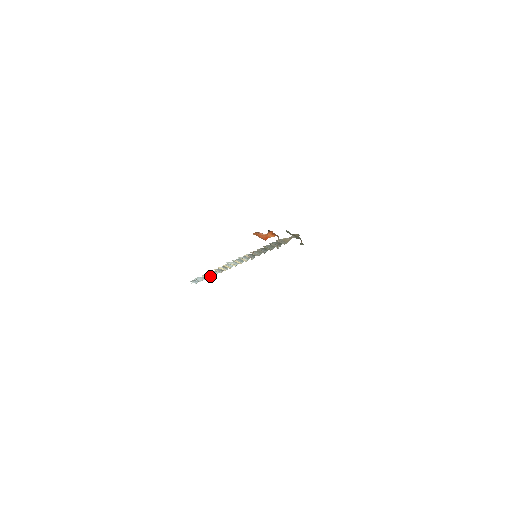
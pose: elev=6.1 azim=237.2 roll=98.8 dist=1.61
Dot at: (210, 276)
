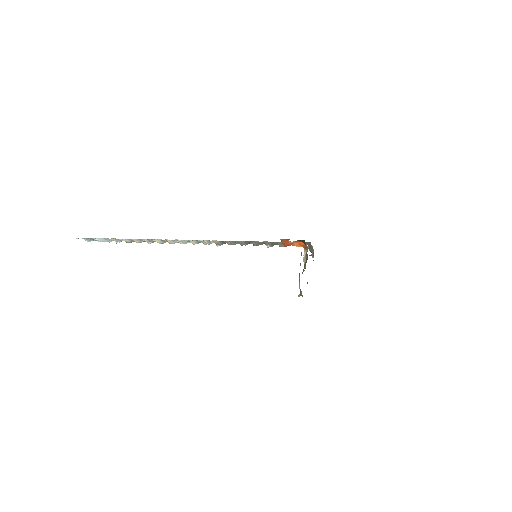
Dot at: (126, 242)
